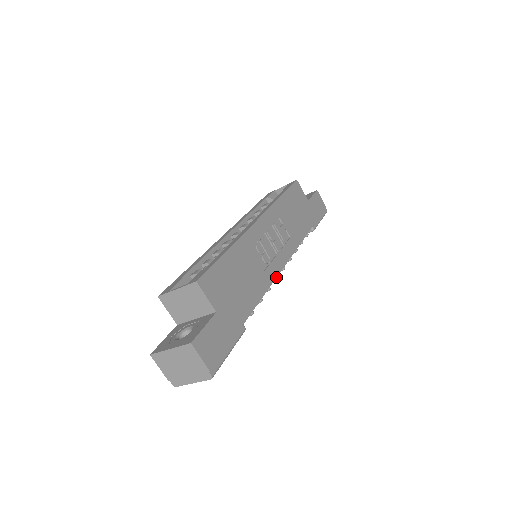
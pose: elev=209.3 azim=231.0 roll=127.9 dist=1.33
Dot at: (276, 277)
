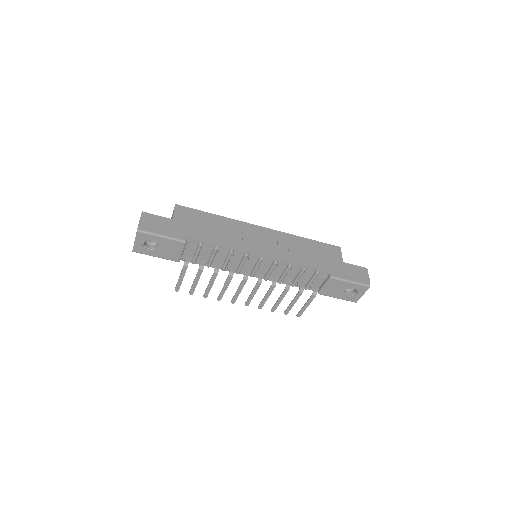
Dot at: (244, 251)
